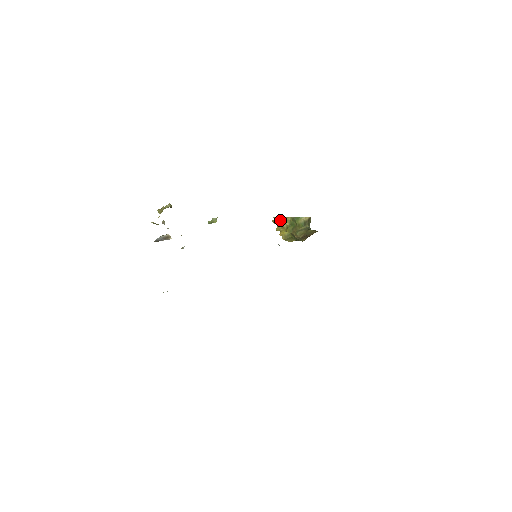
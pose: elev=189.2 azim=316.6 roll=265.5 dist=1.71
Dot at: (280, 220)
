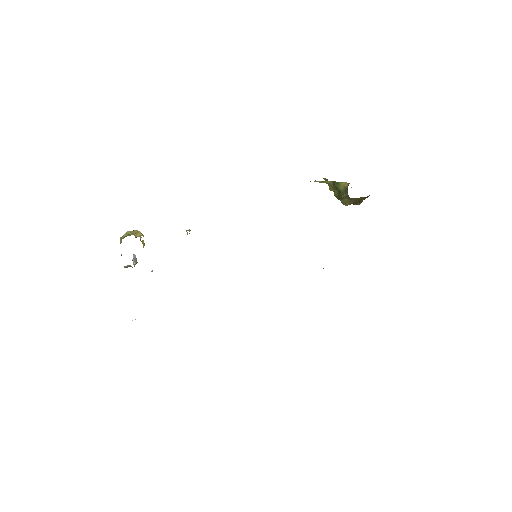
Dot at: (327, 180)
